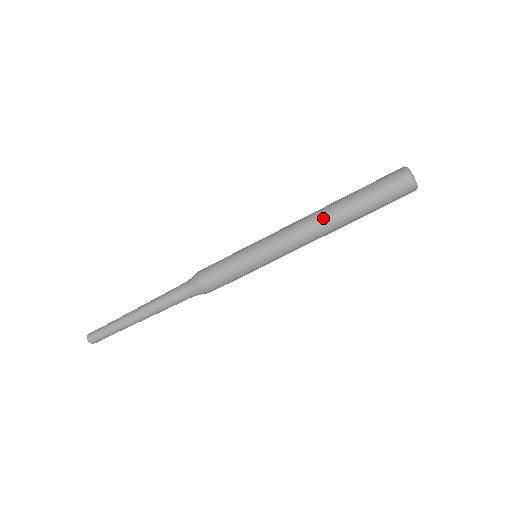
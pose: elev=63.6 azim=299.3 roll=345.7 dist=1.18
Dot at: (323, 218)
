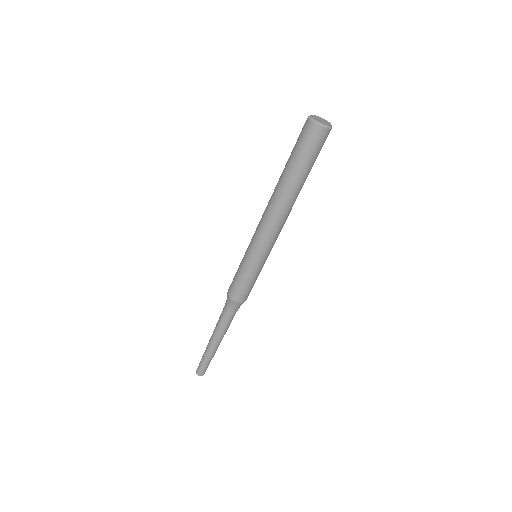
Dot at: (275, 200)
